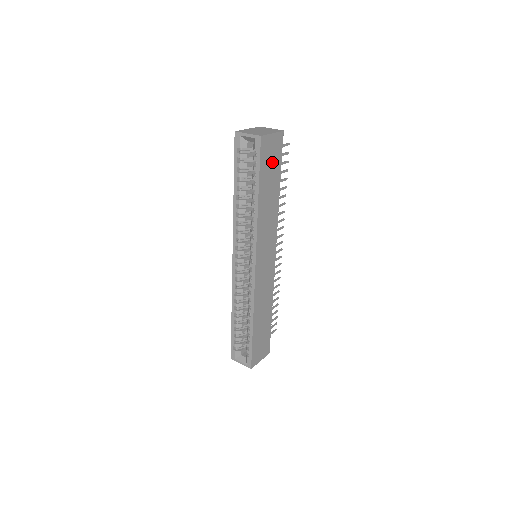
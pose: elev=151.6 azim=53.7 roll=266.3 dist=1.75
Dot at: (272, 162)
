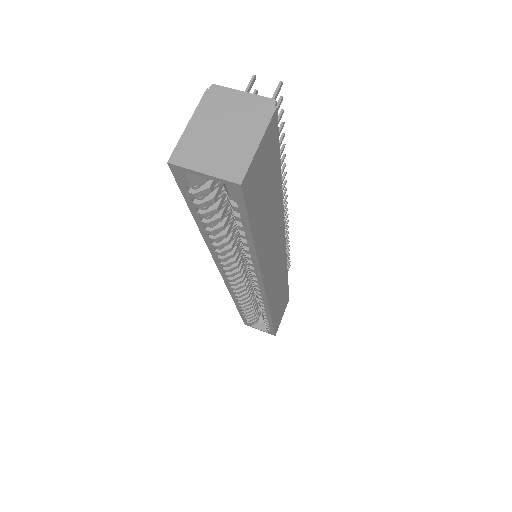
Dot at: (265, 178)
